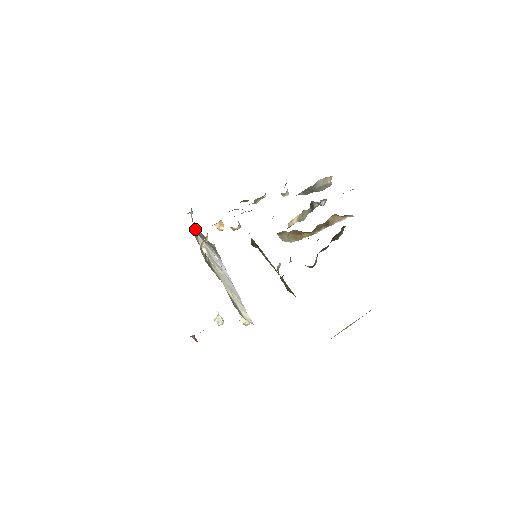
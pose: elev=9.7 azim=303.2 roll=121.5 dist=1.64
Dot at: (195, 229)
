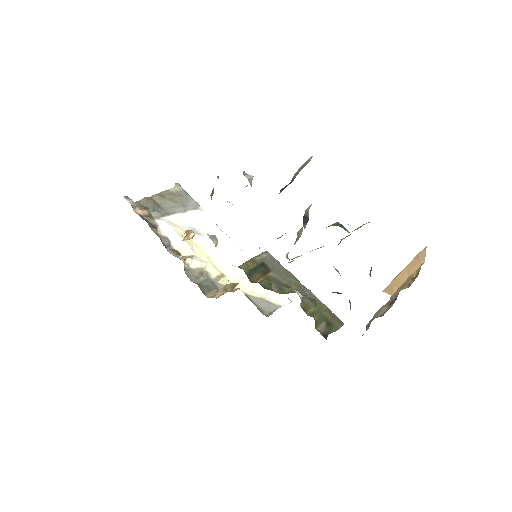
Dot at: (155, 228)
